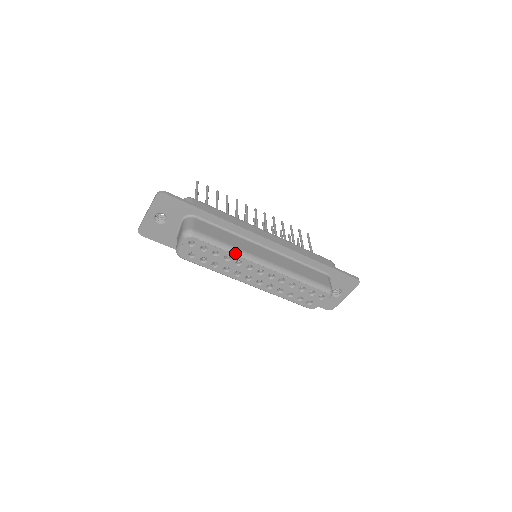
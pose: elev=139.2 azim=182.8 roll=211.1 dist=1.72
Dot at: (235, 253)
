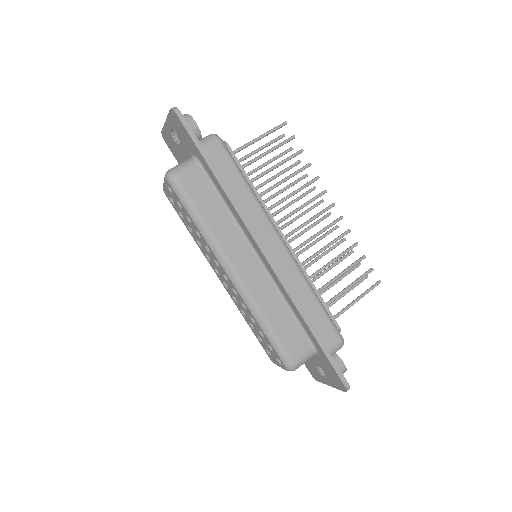
Dot at: (205, 236)
